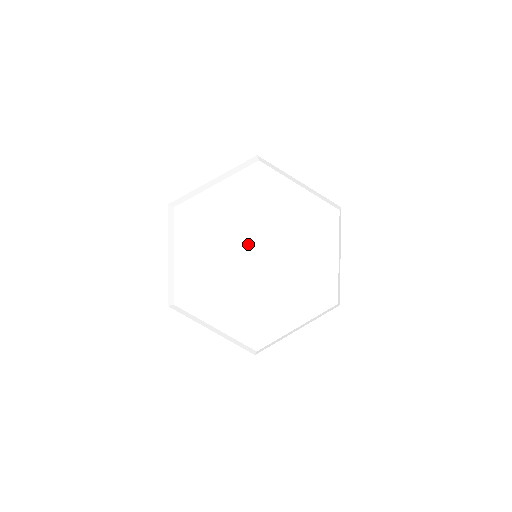
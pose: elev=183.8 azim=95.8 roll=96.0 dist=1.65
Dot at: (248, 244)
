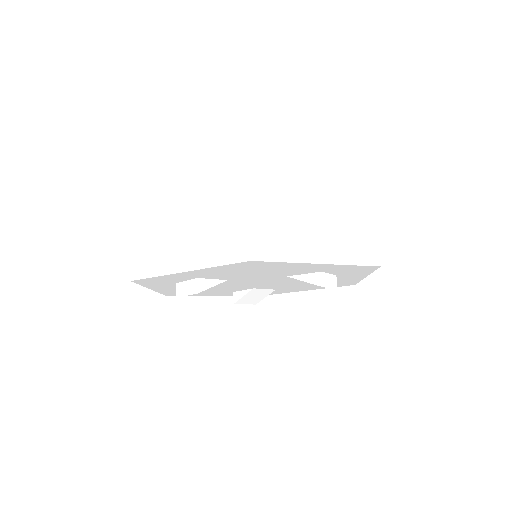
Dot at: occluded
